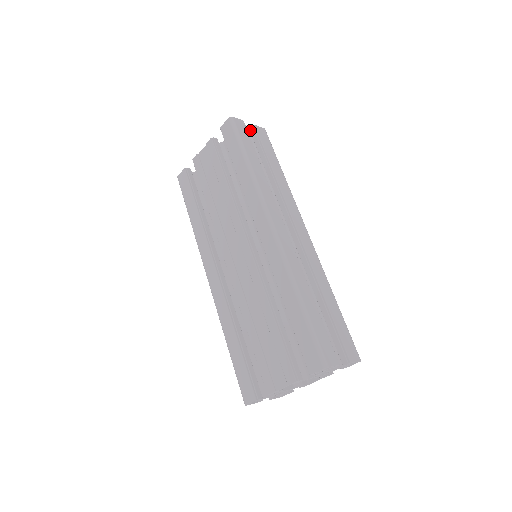
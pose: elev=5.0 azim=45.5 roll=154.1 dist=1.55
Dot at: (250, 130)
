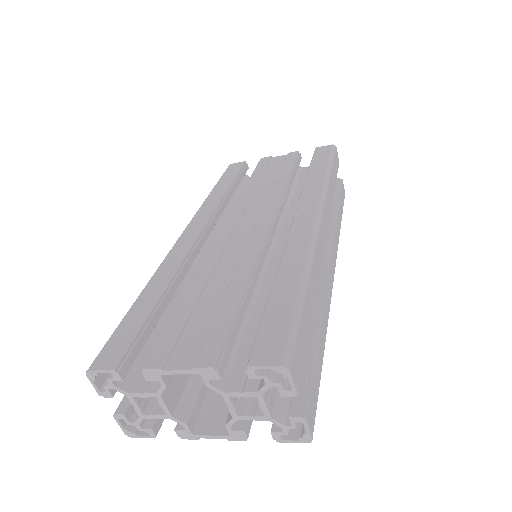
Dot at: occluded
